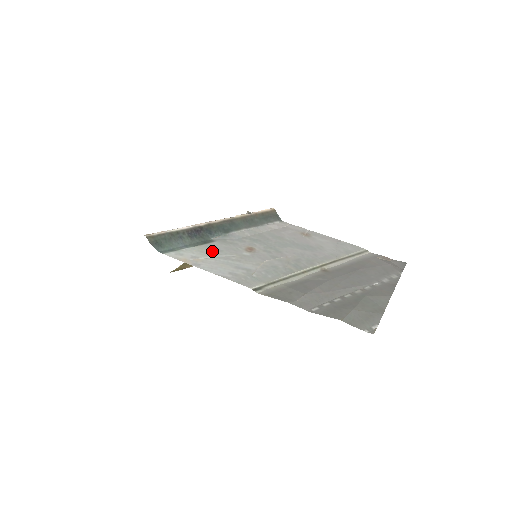
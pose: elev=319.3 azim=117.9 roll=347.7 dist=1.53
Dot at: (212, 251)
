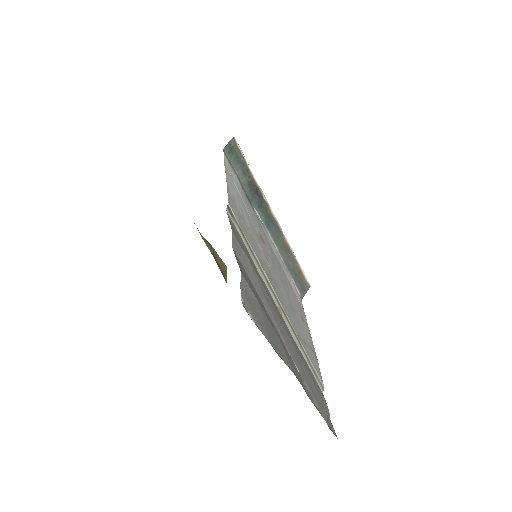
Dot at: (245, 198)
